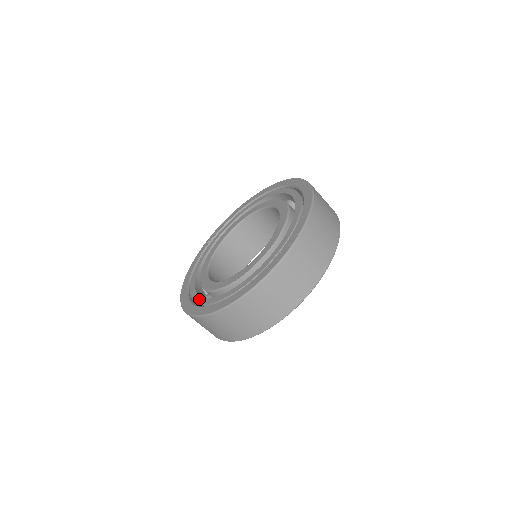
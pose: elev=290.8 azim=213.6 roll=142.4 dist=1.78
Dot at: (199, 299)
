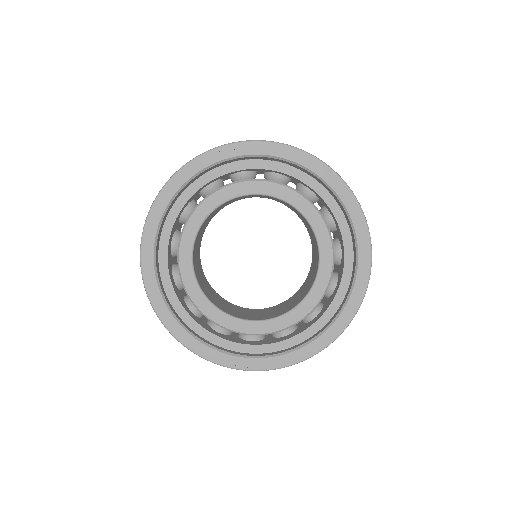
Dot at: (164, 268)
